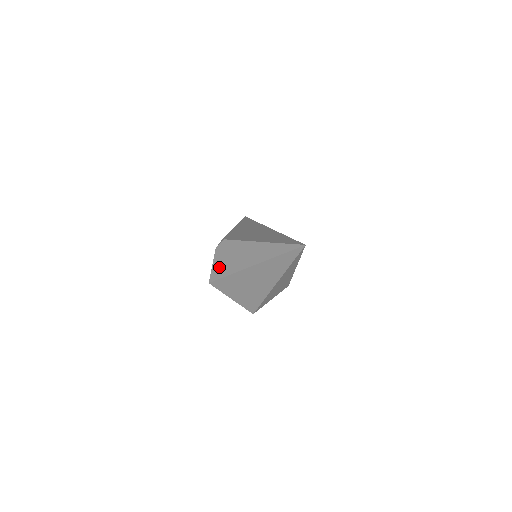
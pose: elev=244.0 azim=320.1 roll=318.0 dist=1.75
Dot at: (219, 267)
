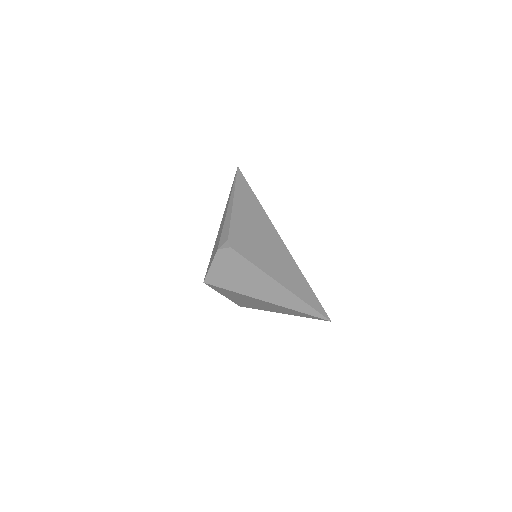
Dot at: (219, 274)
